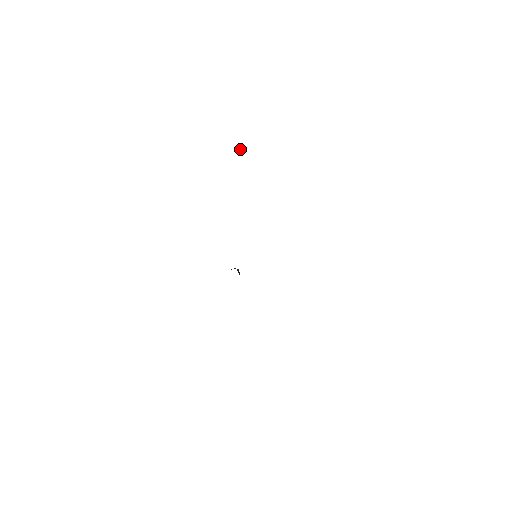
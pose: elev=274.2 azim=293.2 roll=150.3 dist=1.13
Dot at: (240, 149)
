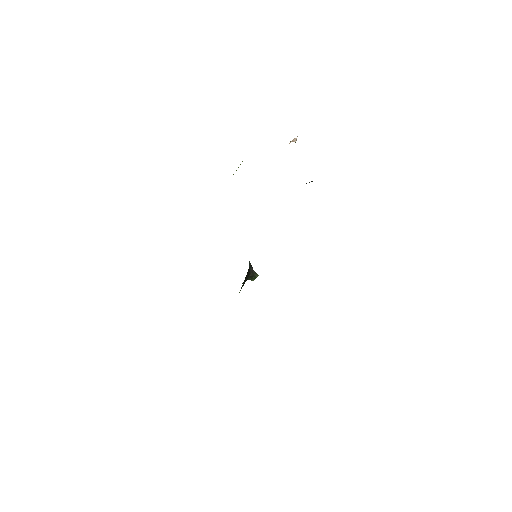
Dot at: occluded
